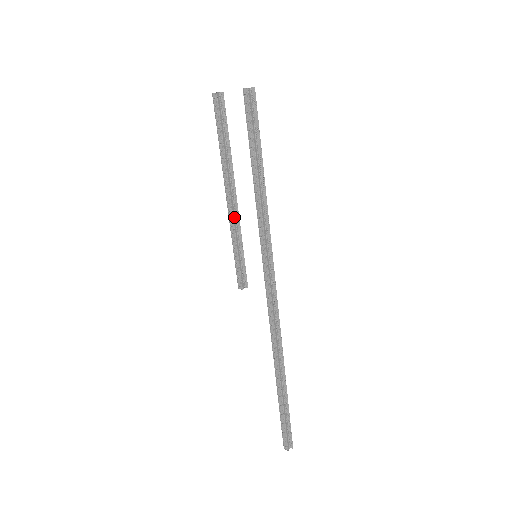
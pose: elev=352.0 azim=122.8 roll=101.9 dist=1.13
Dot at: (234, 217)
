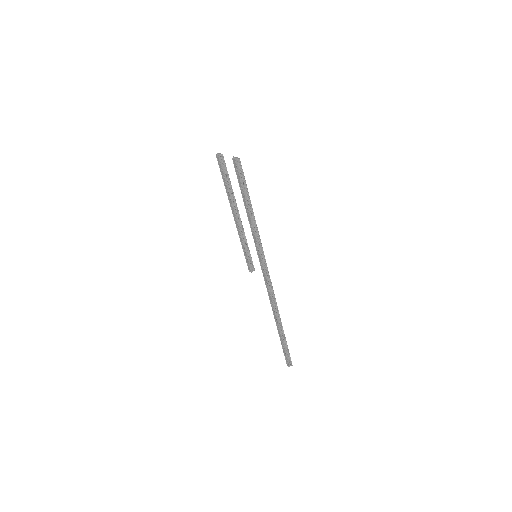
Dot at: (240, 230)
